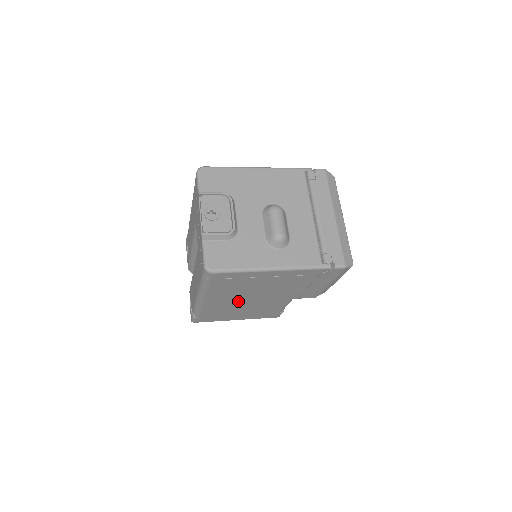
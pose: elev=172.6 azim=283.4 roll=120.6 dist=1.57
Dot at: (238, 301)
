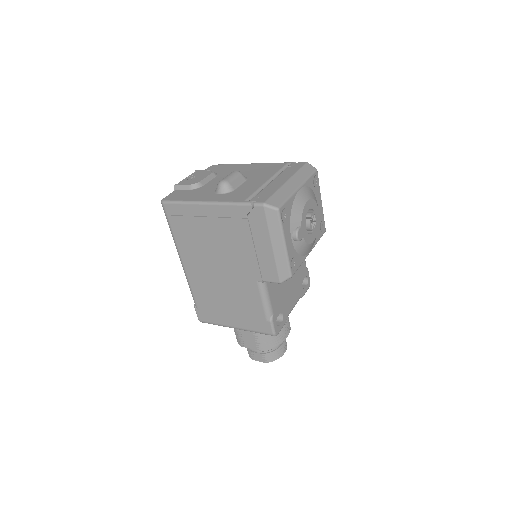
Dot at: (211, 273)
